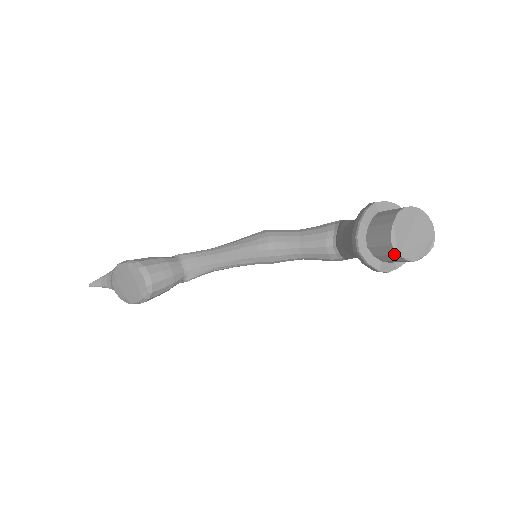
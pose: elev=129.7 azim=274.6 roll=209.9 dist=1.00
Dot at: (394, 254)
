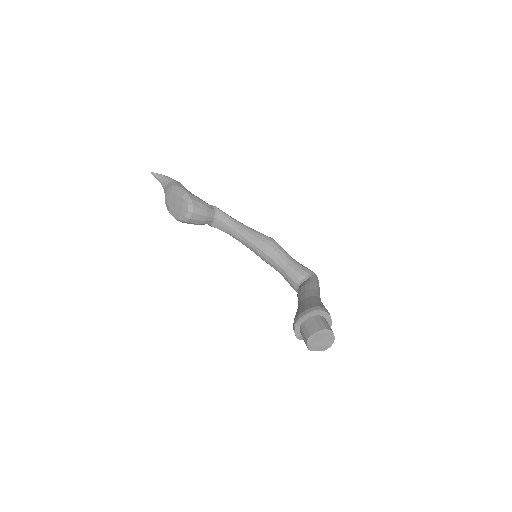
Dot at: (306, 343)
